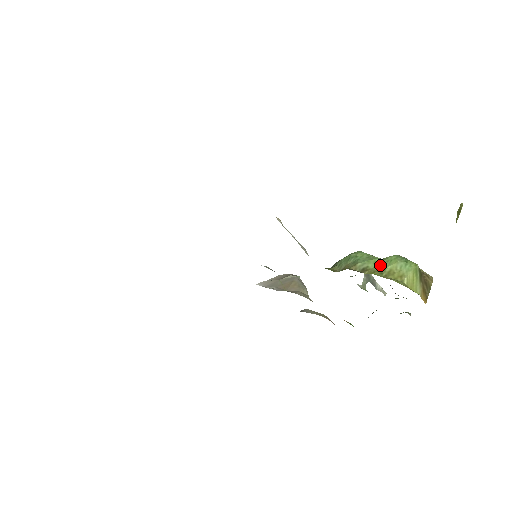
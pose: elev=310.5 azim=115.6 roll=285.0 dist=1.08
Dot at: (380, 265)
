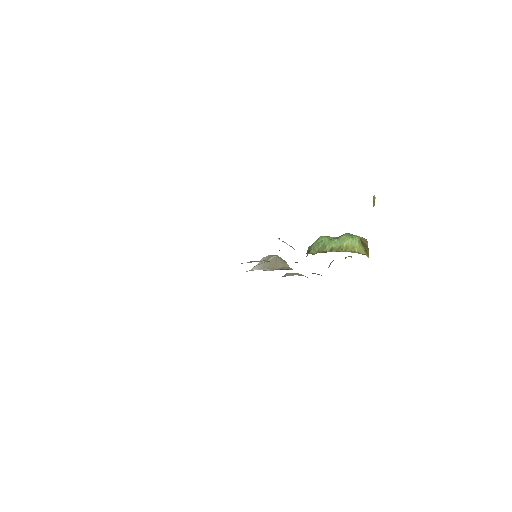
Dot at: (339, 244)
